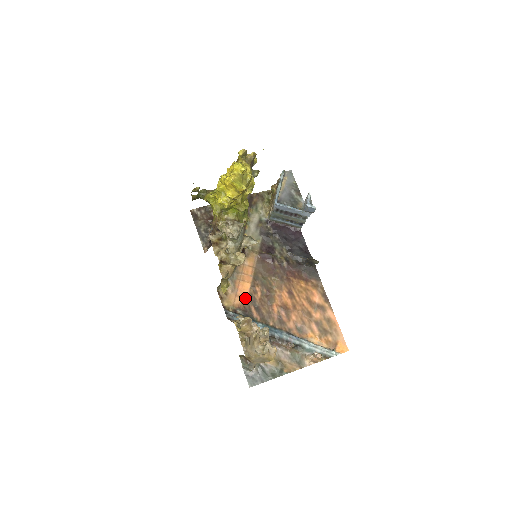
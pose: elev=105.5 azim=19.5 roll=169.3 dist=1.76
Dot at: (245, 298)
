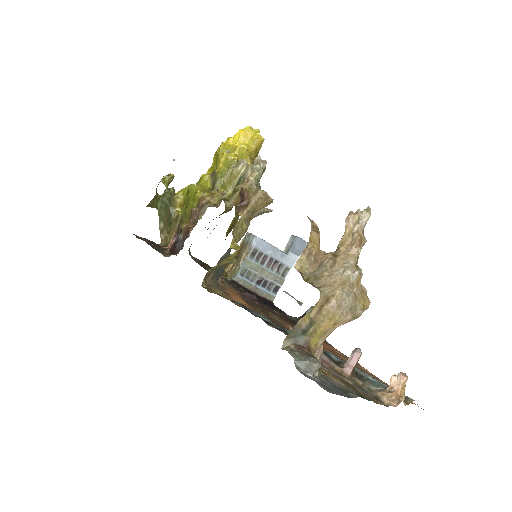
Dot at: occluded
